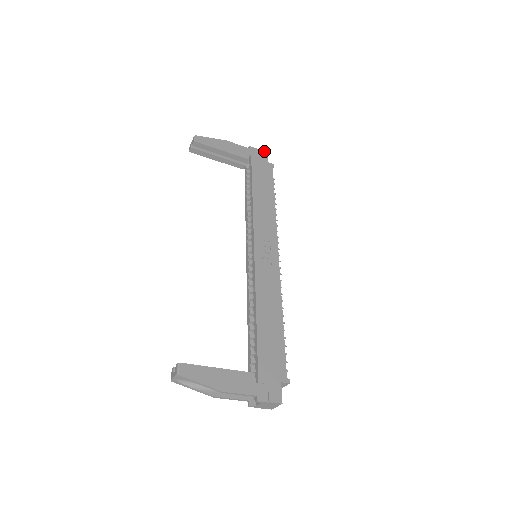
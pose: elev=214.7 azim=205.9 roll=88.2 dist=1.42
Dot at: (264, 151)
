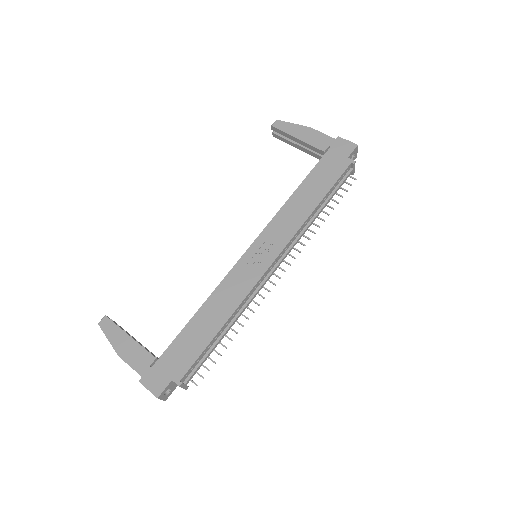
Dot at: (354, 144)
